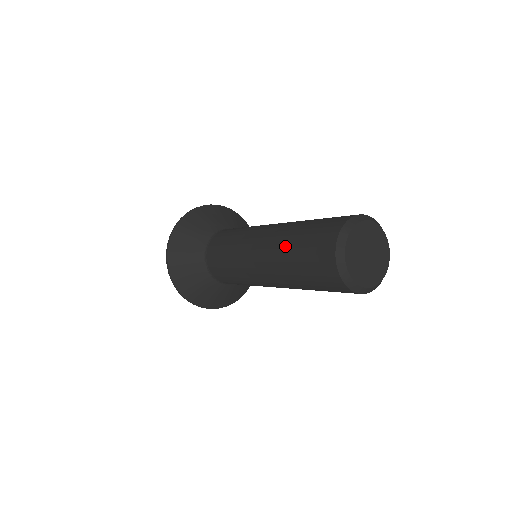
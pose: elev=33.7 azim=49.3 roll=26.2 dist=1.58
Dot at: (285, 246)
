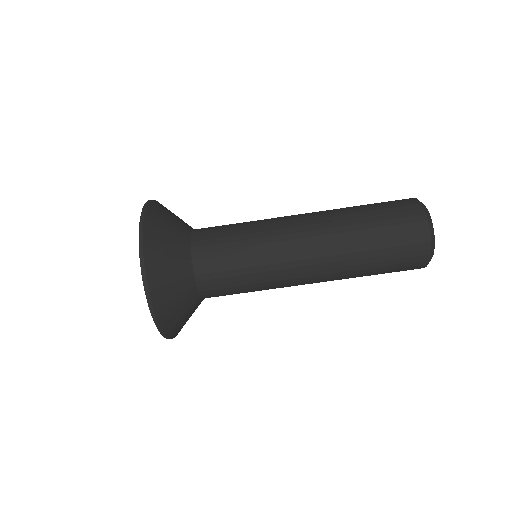
Dot at: (349, 209)
